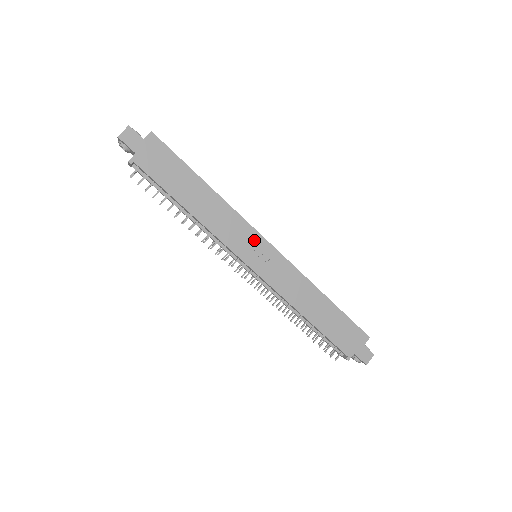
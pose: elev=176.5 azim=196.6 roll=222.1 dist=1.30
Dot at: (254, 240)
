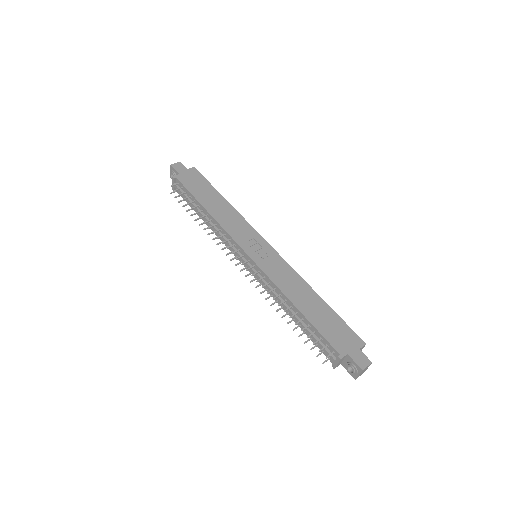
Dot at: (255, 239)
